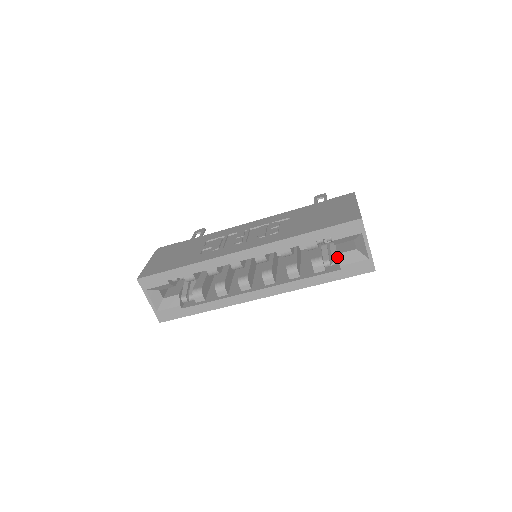
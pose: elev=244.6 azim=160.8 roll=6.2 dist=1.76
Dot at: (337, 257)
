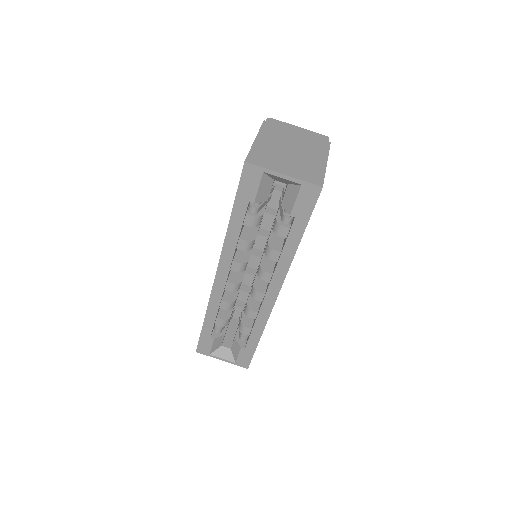
Dot at: occluded
